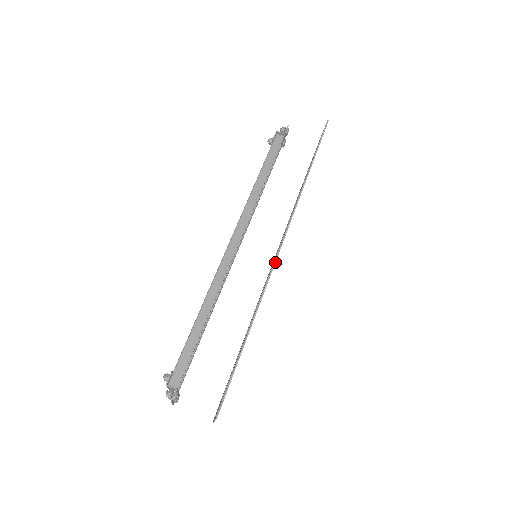
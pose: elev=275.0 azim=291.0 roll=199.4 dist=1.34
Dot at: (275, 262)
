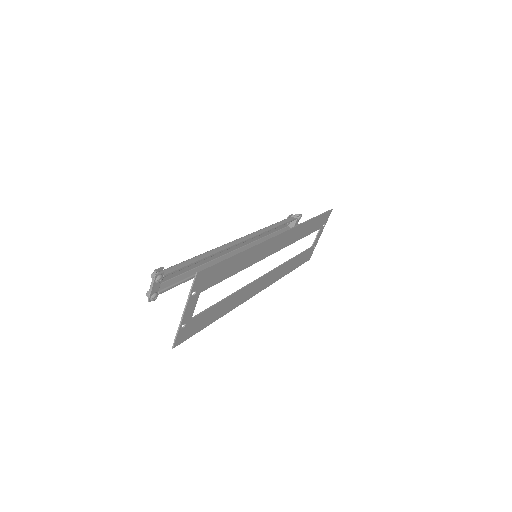
Dot at: (274, 236)
